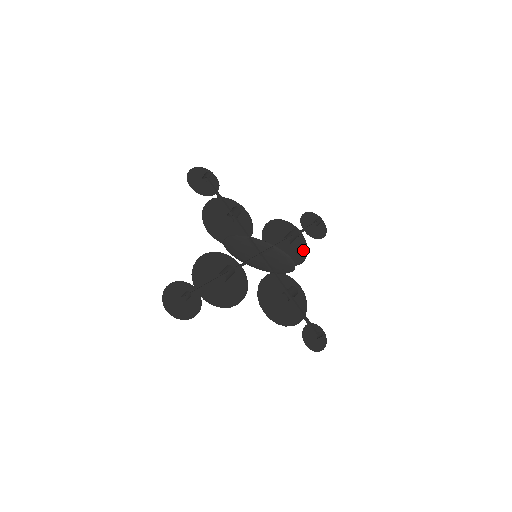
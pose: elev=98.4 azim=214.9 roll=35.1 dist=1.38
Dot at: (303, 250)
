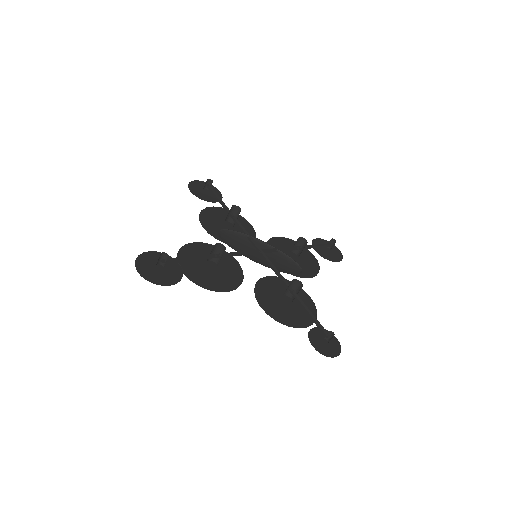
Dot at: (314, 268)
